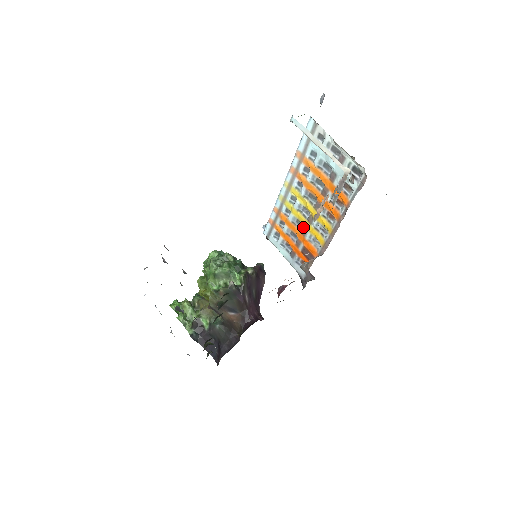
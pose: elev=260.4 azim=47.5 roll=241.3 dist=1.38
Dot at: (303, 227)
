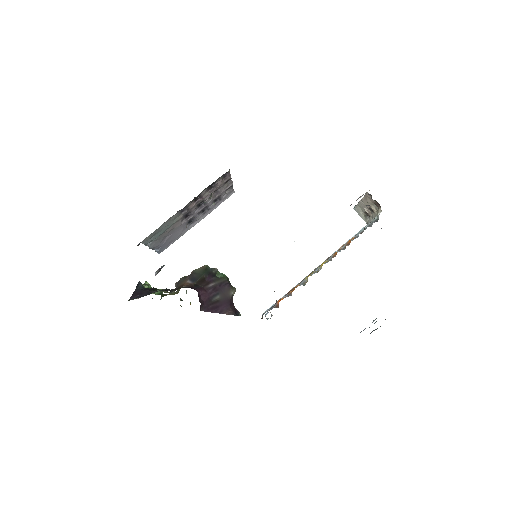
Dot at: occluded
